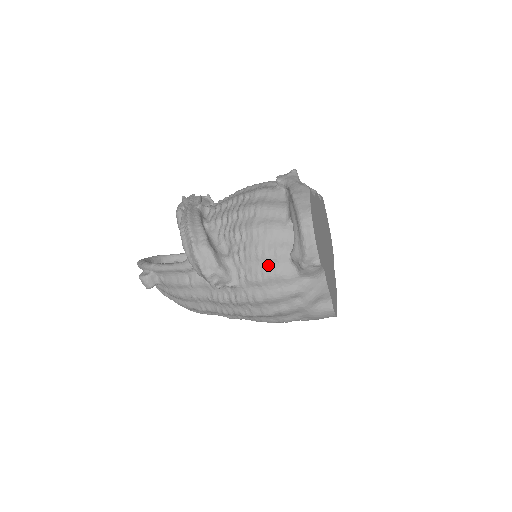
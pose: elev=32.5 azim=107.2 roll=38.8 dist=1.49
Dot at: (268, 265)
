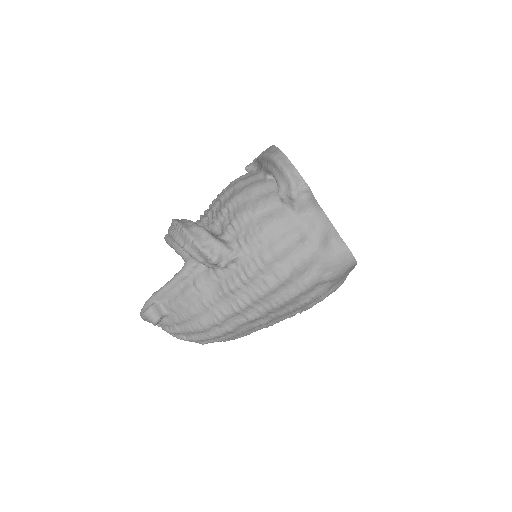
Dot at: (262, 217)
